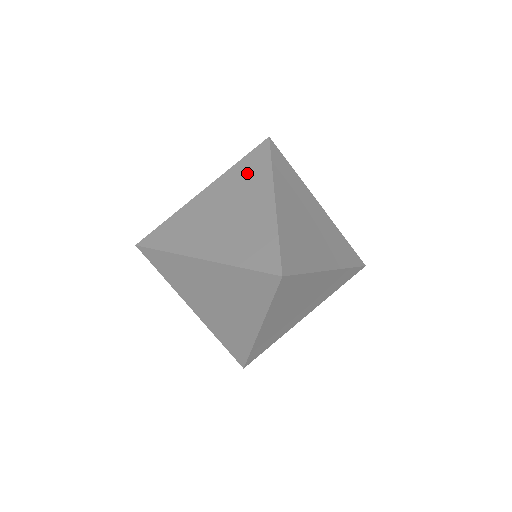
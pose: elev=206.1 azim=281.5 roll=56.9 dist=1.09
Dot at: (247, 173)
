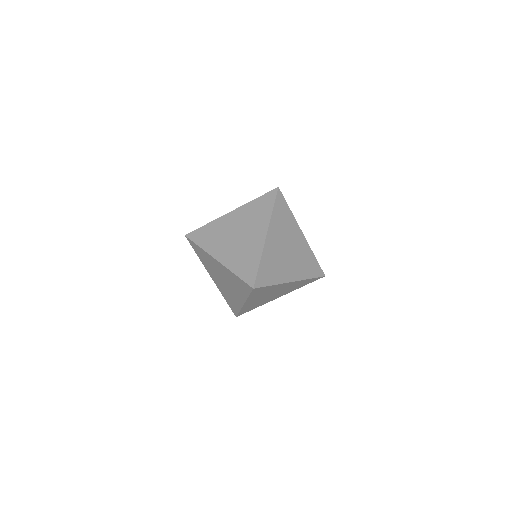
Dot at: occluded
